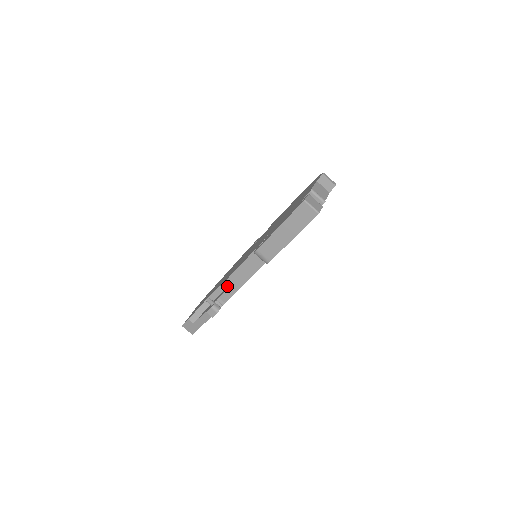
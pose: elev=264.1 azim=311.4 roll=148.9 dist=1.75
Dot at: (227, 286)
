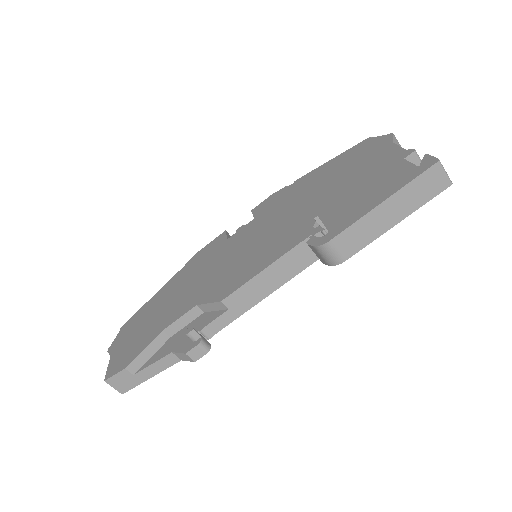
Dot at: (228, 305)
